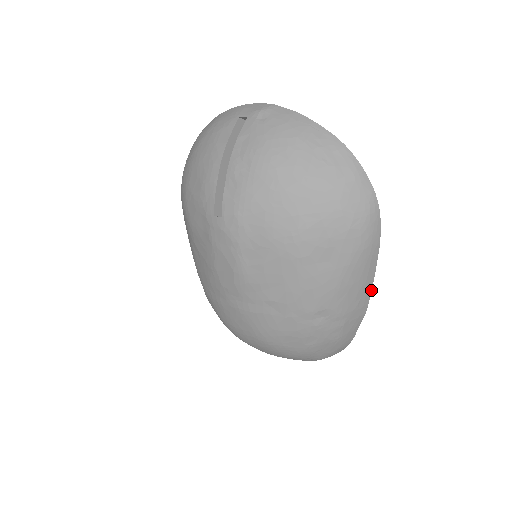
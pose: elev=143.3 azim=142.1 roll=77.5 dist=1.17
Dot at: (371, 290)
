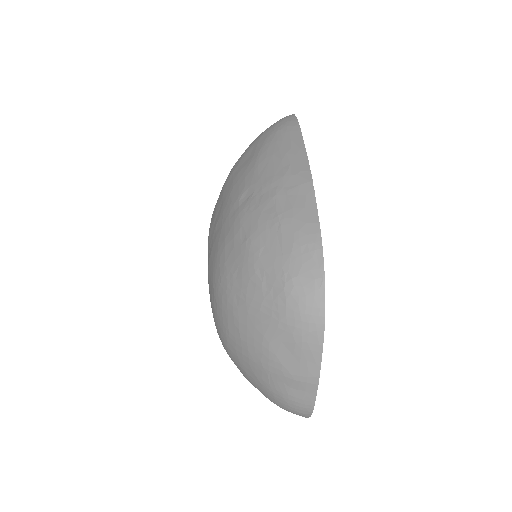
Dot at: (307, 157)
